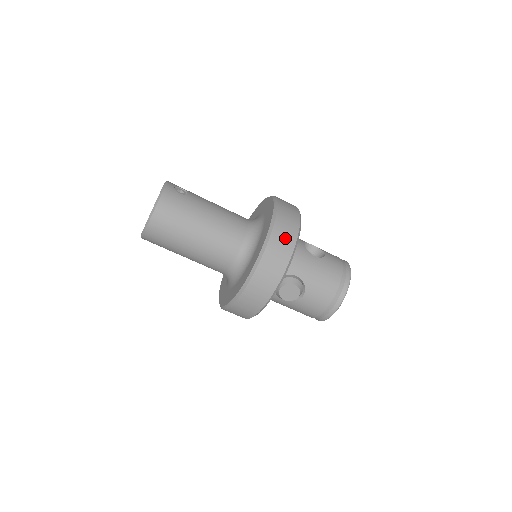
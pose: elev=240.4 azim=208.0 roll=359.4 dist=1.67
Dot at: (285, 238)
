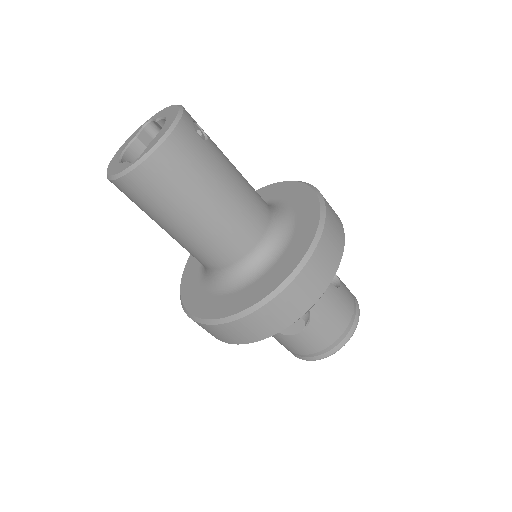
Dot at: (327, 262)
